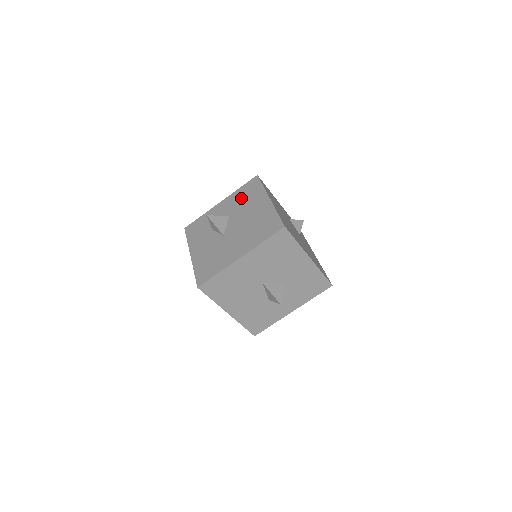
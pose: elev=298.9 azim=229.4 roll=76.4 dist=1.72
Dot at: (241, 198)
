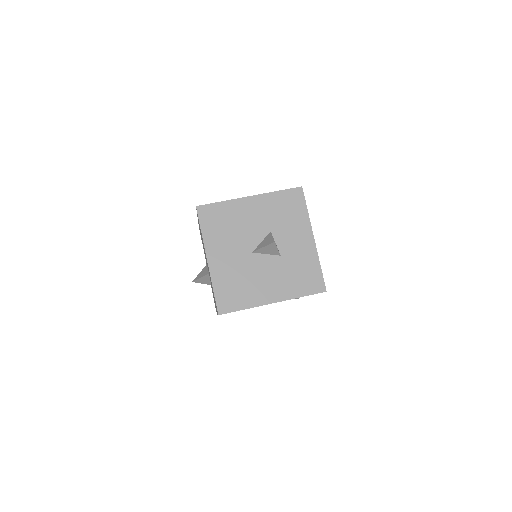
Dot at: (203, 248)
